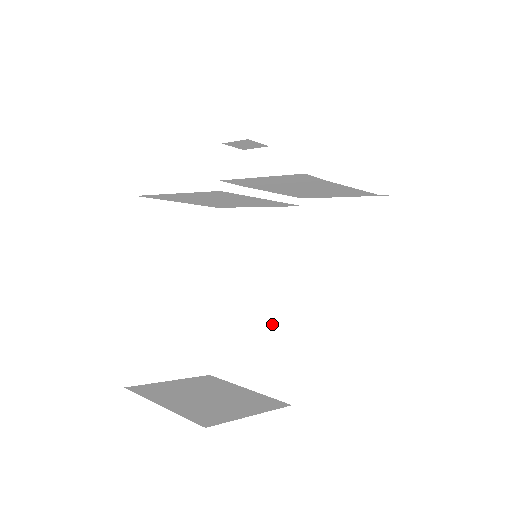
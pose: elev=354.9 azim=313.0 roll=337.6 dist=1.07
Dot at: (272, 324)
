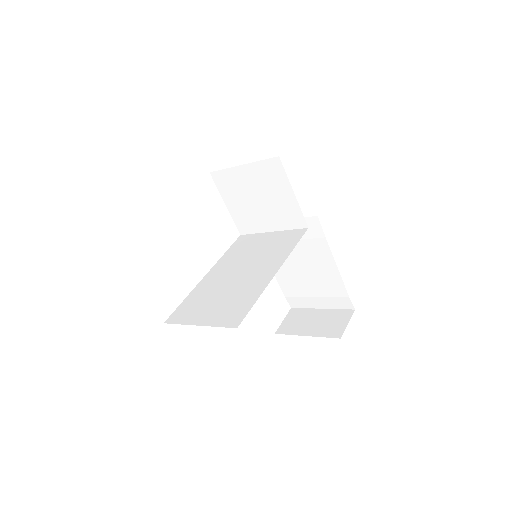
Dot at: (249, 284)
